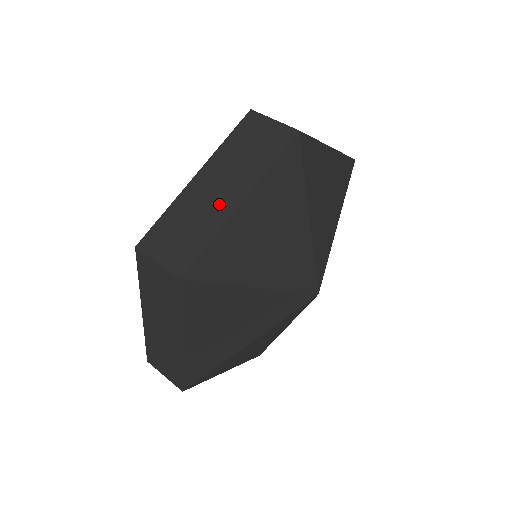
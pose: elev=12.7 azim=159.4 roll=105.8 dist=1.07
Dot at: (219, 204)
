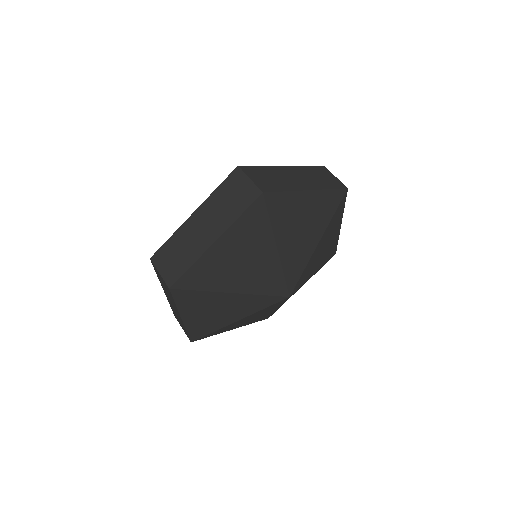
Dot at: (177, 314)
